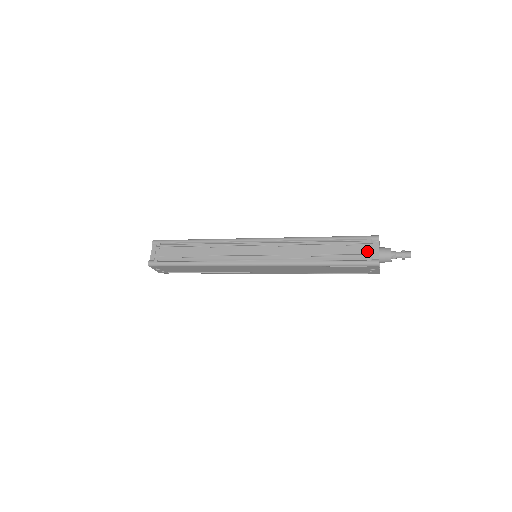
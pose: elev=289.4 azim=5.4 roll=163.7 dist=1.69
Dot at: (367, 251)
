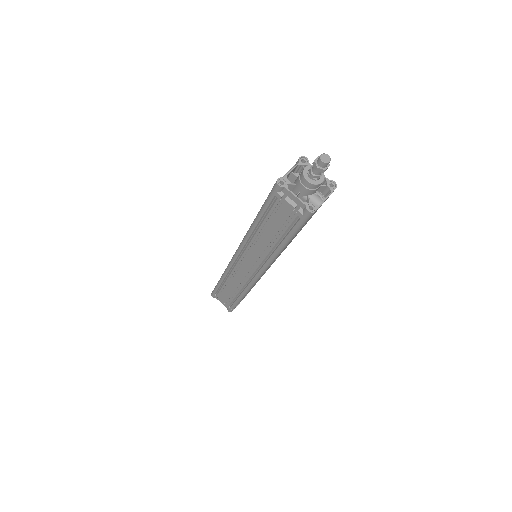
Dot at: (289, 208)
